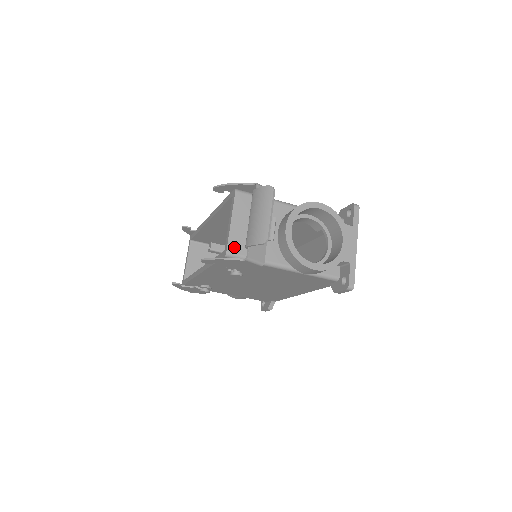
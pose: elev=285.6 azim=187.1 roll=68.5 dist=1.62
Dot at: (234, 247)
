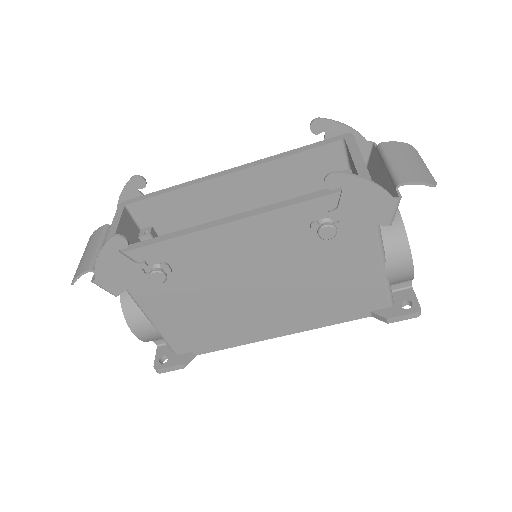
Dot at: occluded
